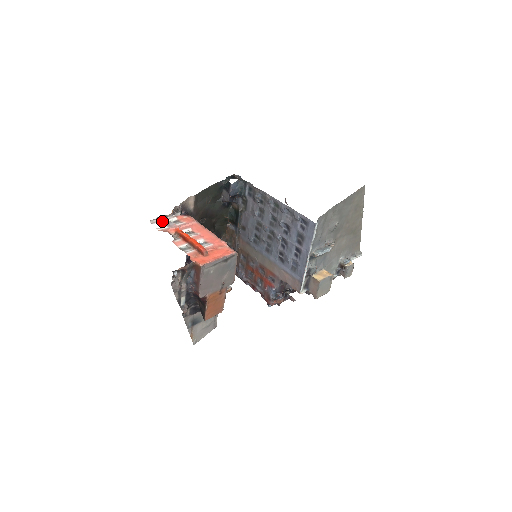
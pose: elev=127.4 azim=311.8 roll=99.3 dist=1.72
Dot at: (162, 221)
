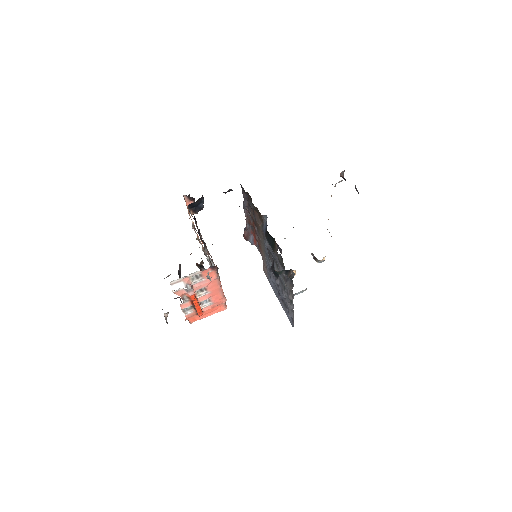
Dot at: (183, 281)
